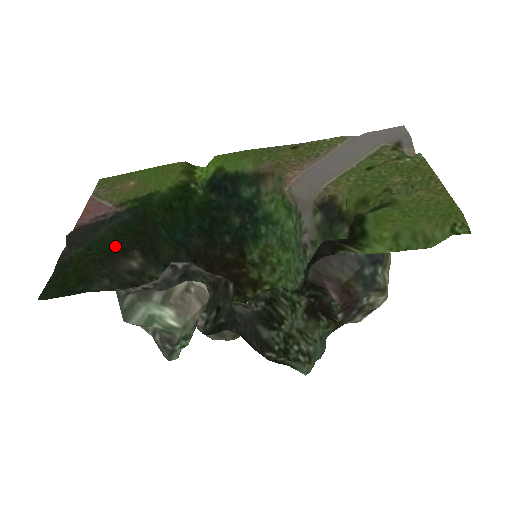
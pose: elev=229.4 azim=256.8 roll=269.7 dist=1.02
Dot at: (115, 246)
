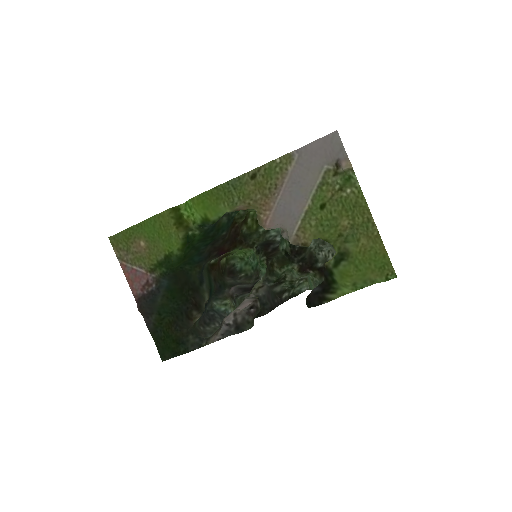
Dot at: (175, 308)
